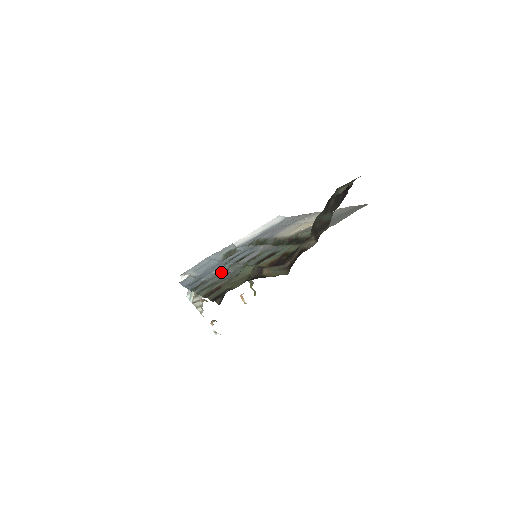
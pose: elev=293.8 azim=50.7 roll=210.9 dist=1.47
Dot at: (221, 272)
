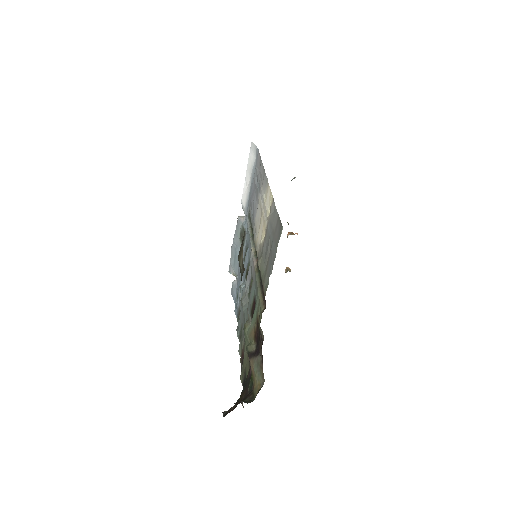
Dot at: occluded
